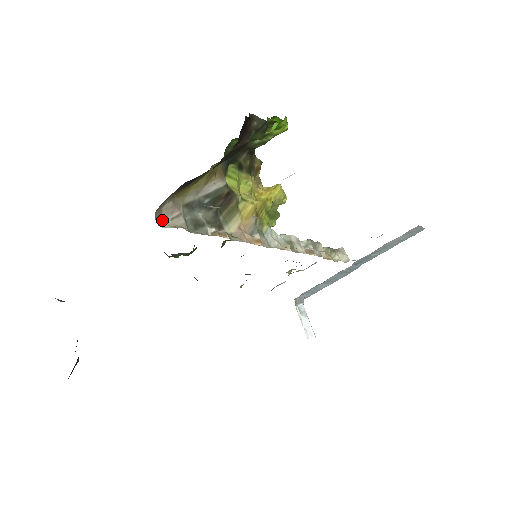
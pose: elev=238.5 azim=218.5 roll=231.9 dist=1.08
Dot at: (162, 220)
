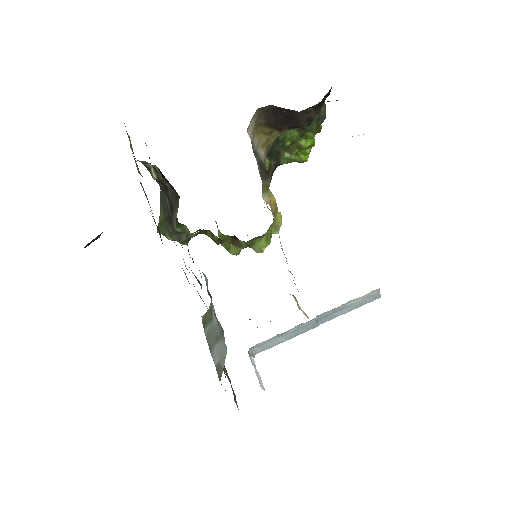
Dot at: (247, 129)
